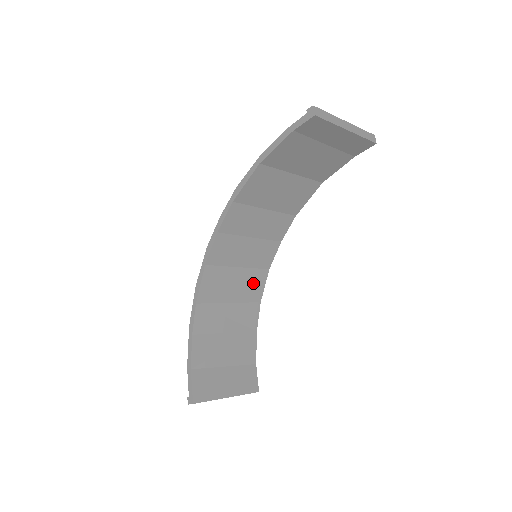
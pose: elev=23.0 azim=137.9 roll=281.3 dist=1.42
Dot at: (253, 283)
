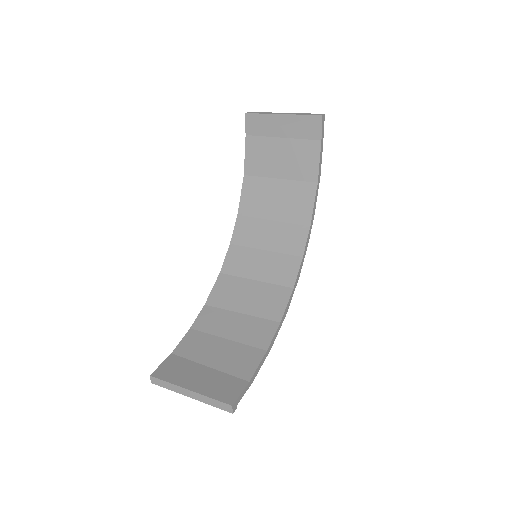
Dot at: (271, 299)
